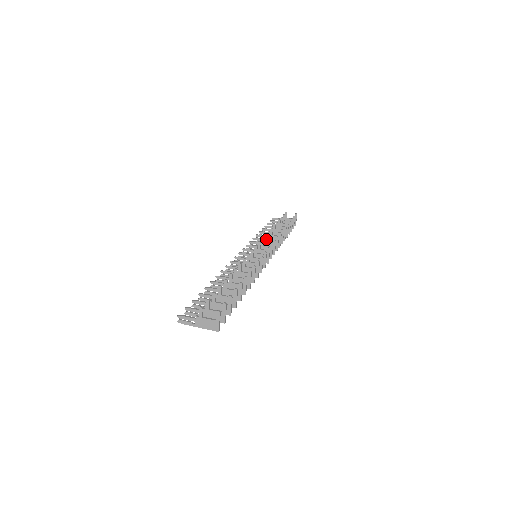
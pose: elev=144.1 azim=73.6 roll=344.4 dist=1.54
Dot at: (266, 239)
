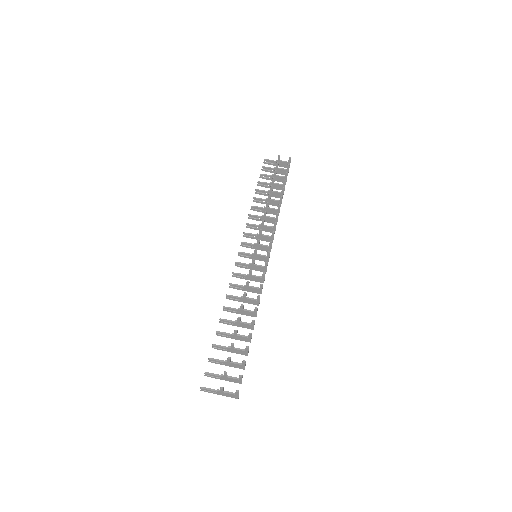
Dot at: (263, 224)
